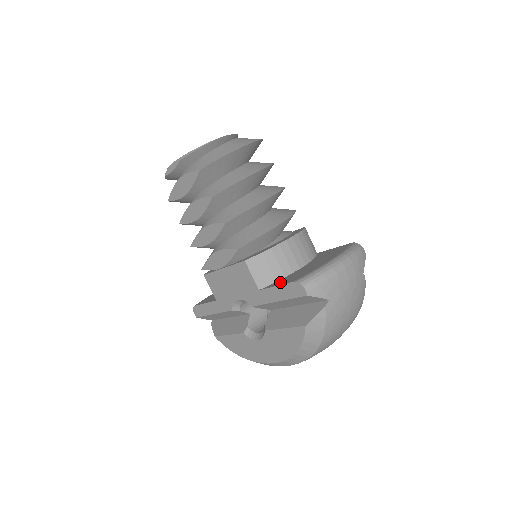
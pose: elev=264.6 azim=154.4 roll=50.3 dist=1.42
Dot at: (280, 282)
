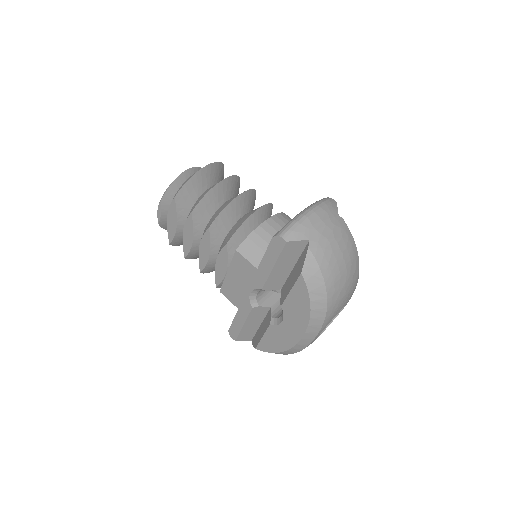
Dot at: occluded
